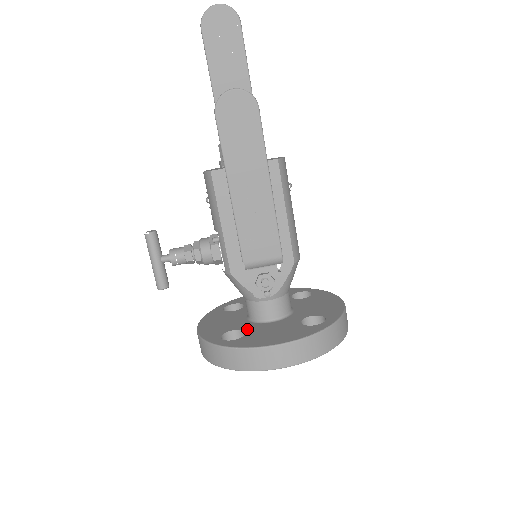
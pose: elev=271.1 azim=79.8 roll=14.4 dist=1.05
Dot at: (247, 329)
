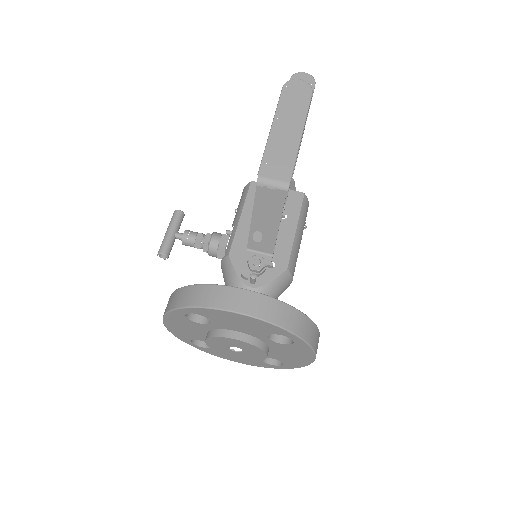
Dot at: occluded
